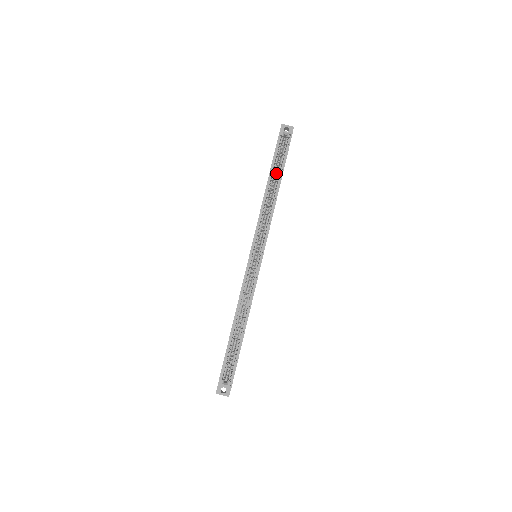
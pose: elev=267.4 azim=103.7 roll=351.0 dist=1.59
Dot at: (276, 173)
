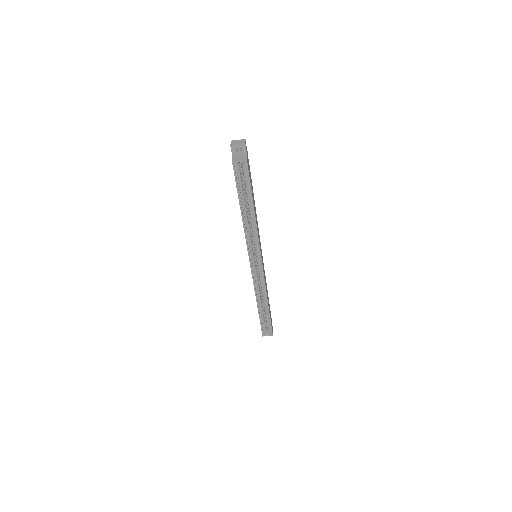
Dot at: occluded
